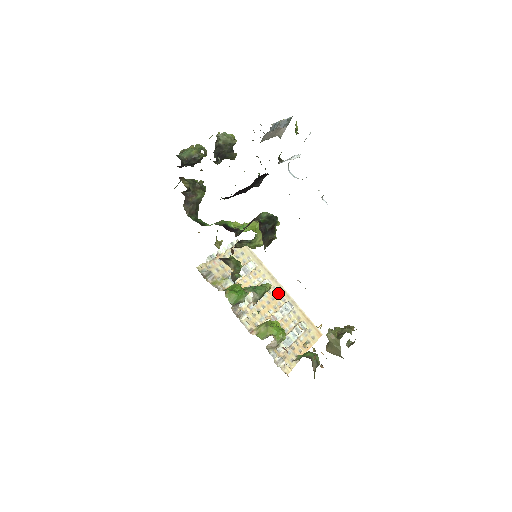
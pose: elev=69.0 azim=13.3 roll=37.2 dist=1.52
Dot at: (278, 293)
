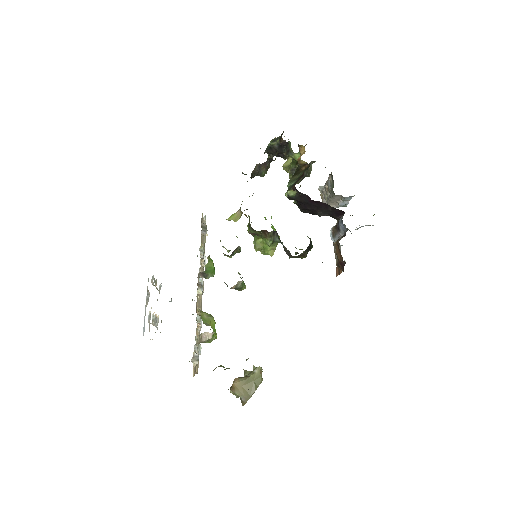
Dot at: occluded
